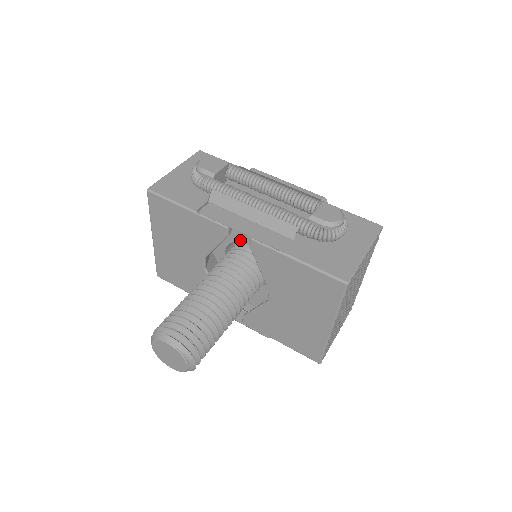
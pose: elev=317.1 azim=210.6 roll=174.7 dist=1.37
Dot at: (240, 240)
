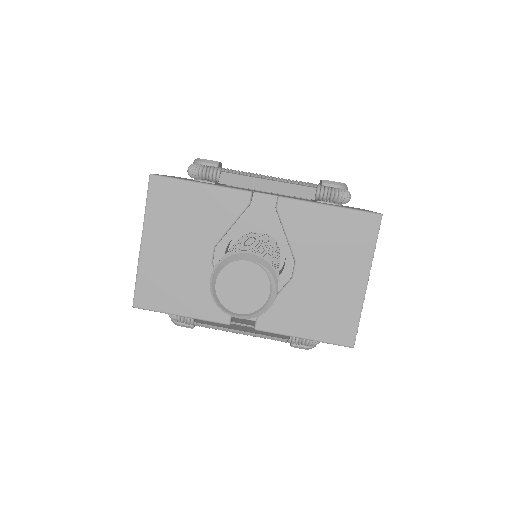
Dot at: (246, 229)
